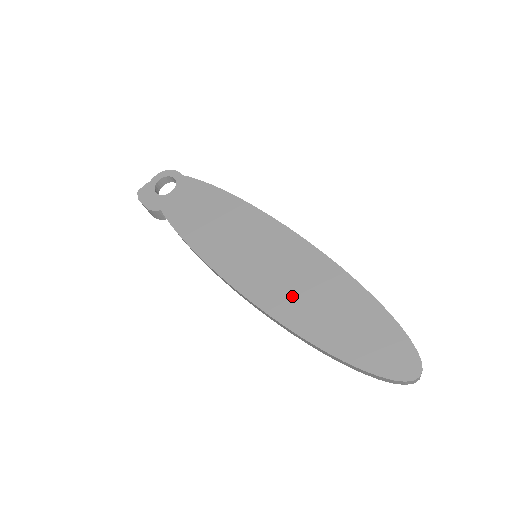
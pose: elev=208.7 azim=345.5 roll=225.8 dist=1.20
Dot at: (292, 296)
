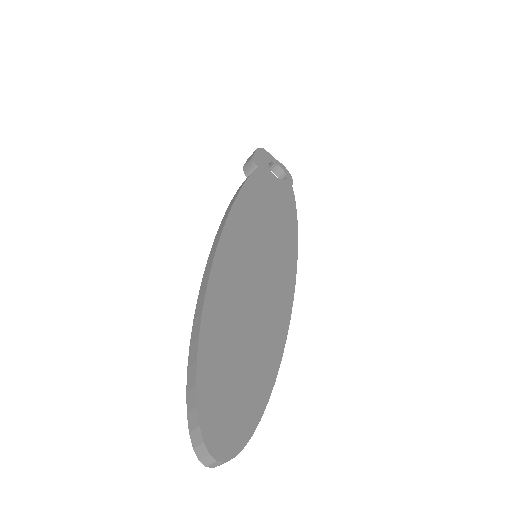
Dot at: (239, 293)
